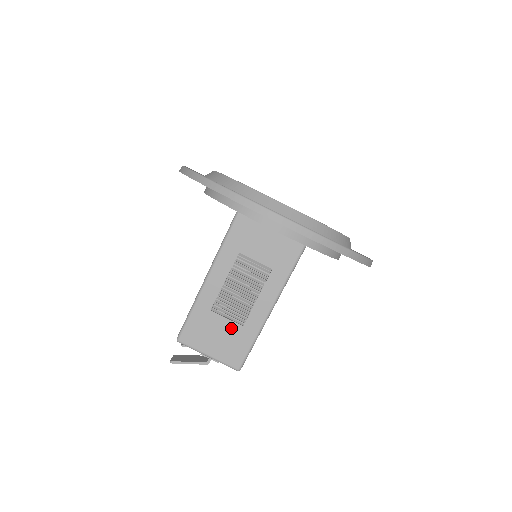
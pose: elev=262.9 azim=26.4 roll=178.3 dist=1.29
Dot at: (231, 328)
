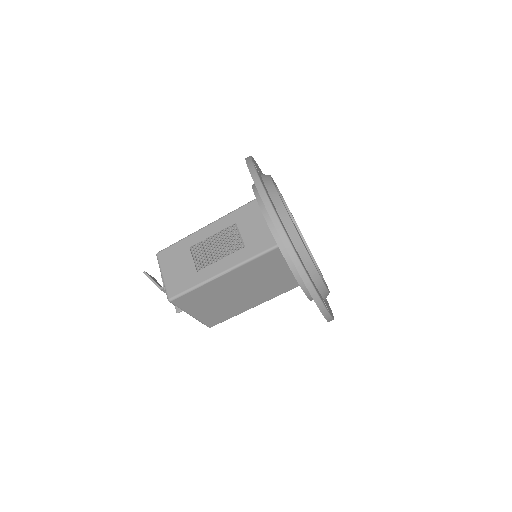
Dot at: (190, 268)
